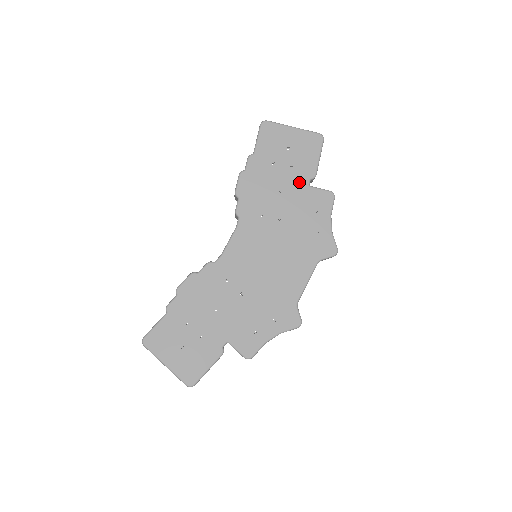
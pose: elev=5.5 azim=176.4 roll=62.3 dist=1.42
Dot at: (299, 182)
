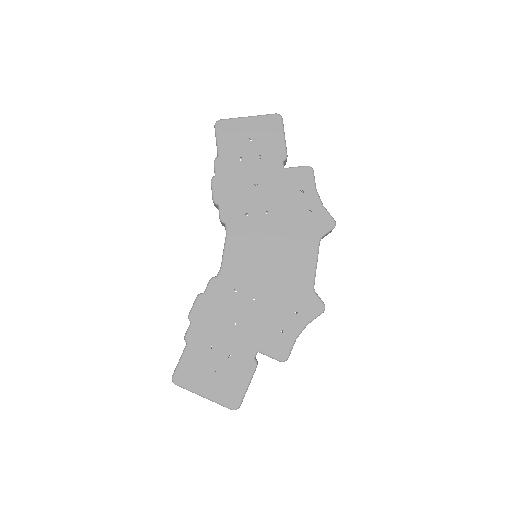
Dot at: (273, 168)
